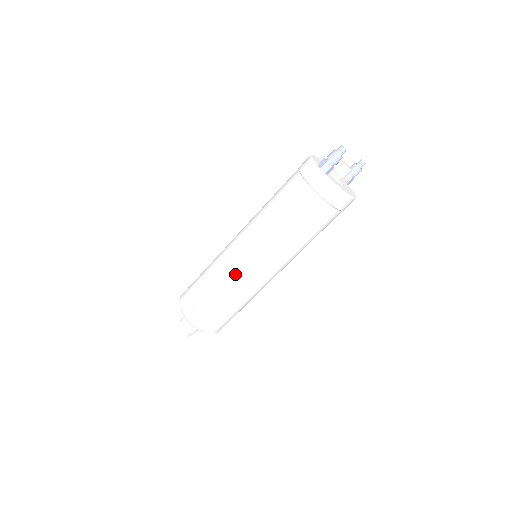
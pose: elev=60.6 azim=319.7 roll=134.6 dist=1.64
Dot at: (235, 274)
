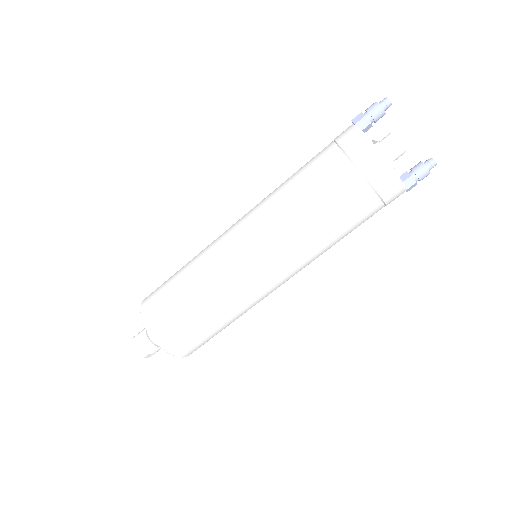
Dot at: (212, 247)
